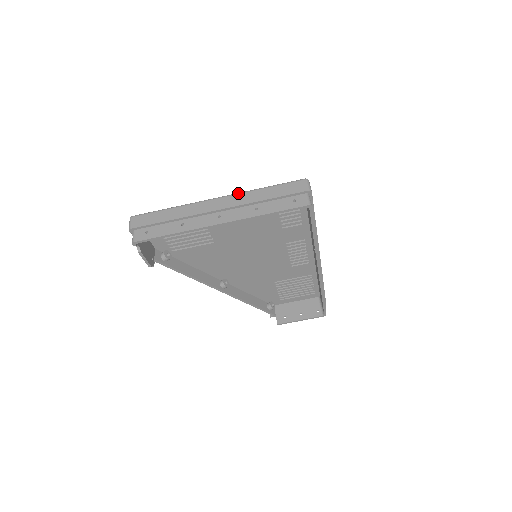
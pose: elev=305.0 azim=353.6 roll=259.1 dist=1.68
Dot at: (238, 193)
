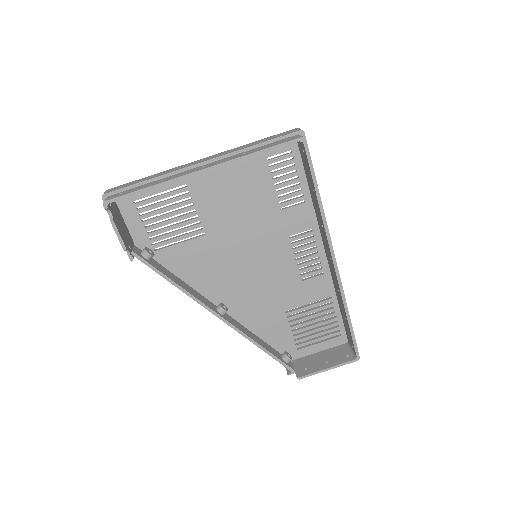
Dot at: (225, 151)
